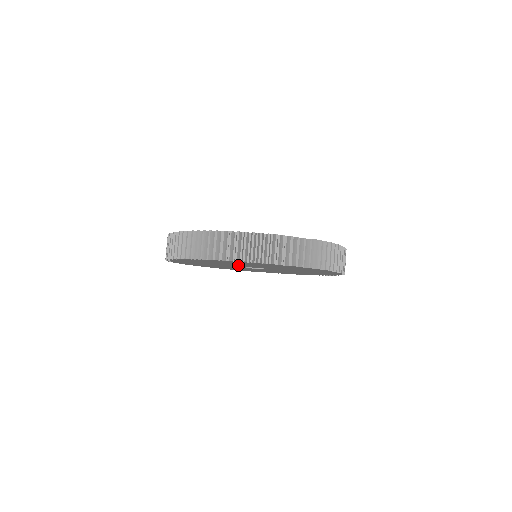
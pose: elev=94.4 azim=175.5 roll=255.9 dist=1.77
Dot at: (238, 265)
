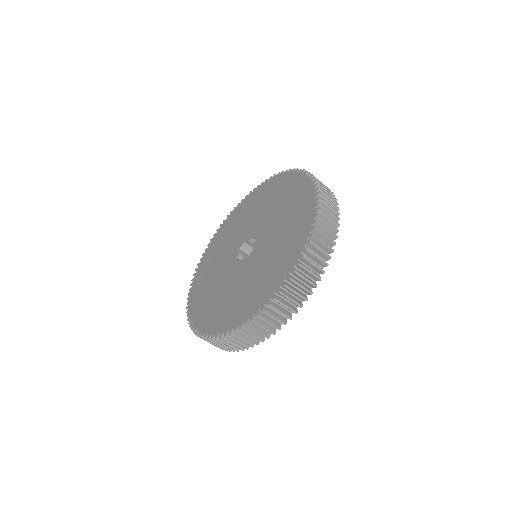
Dot at: occluded
